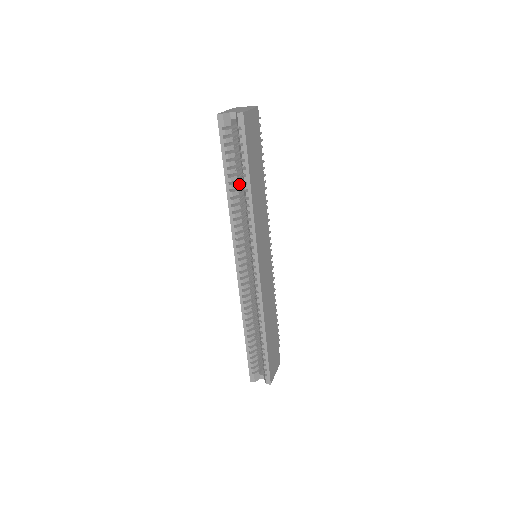
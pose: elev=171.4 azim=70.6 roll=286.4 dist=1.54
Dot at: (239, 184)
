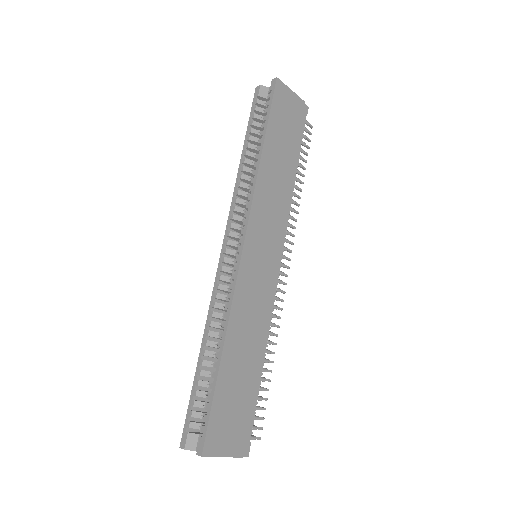
Dot at: occluded
